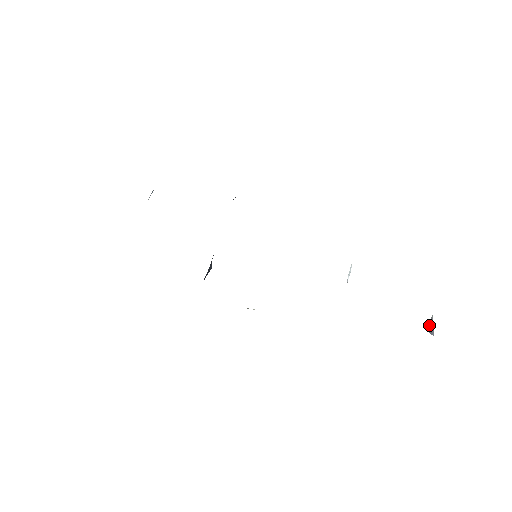
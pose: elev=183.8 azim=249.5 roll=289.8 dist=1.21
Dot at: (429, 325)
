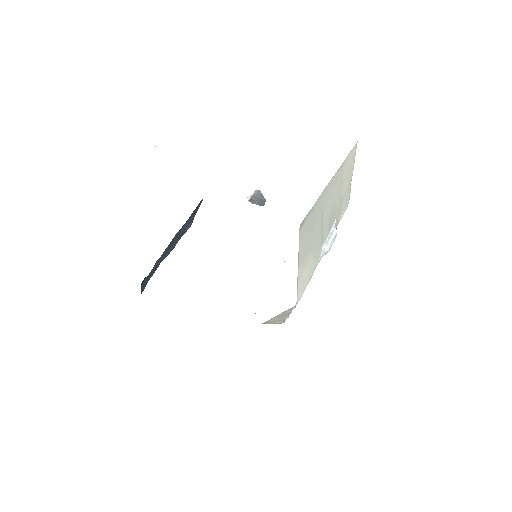
Dot at: (255, 199)
